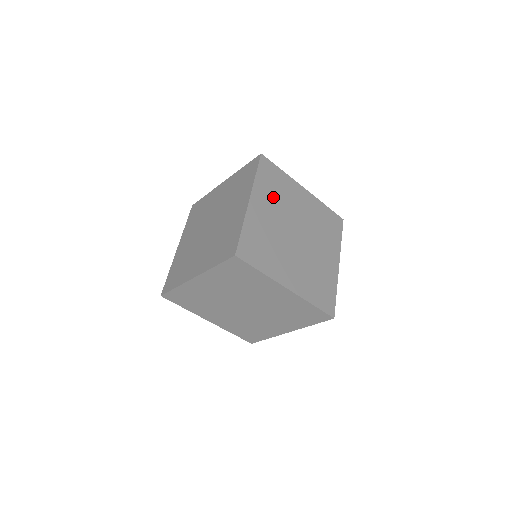
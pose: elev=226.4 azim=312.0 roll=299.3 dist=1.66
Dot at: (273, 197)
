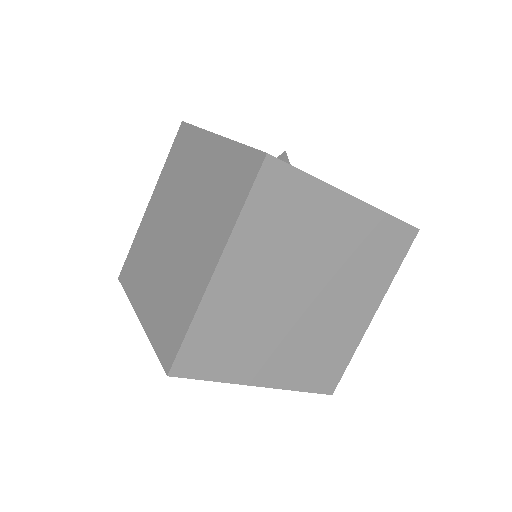
Dot at: (272, 243)
